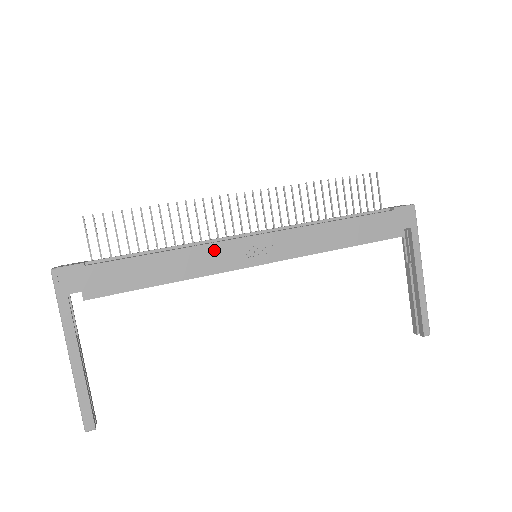
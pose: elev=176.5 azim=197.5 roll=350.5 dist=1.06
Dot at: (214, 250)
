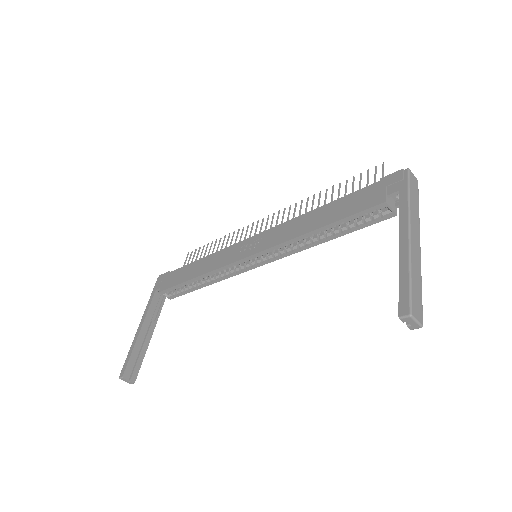
Dot at: (226, 252)
